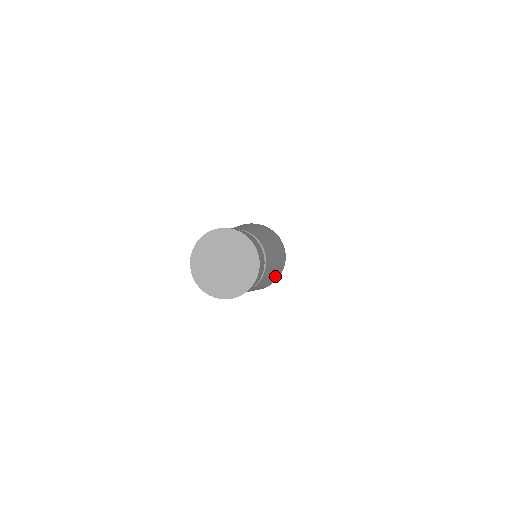
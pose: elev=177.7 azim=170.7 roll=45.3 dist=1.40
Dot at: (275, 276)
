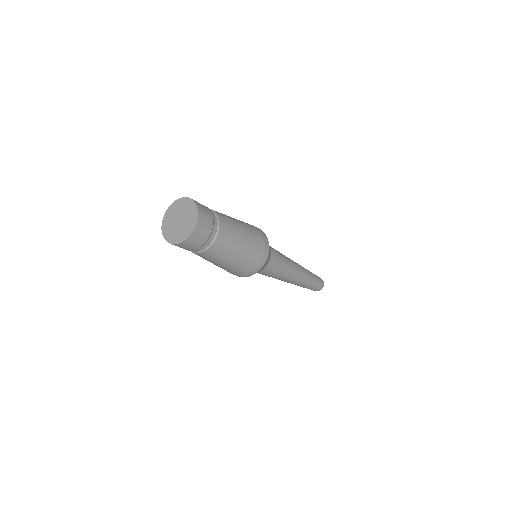
Dot at: (248, 259)
